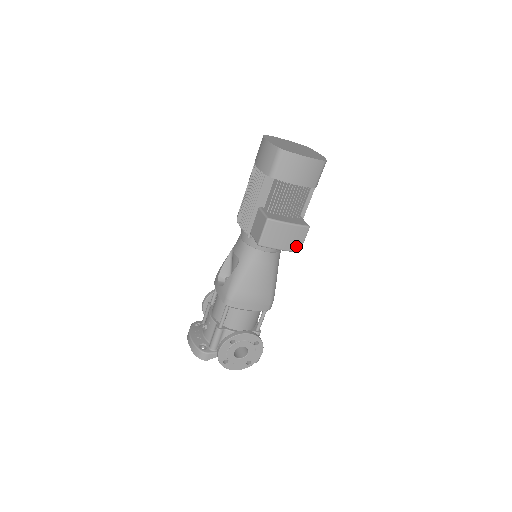
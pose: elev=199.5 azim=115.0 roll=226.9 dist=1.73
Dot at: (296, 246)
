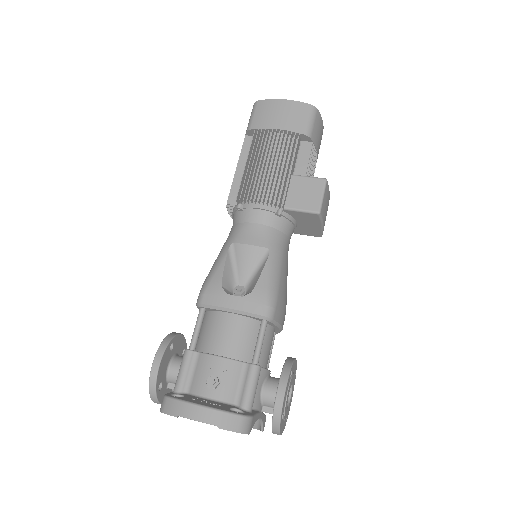
Dot at: occluded
